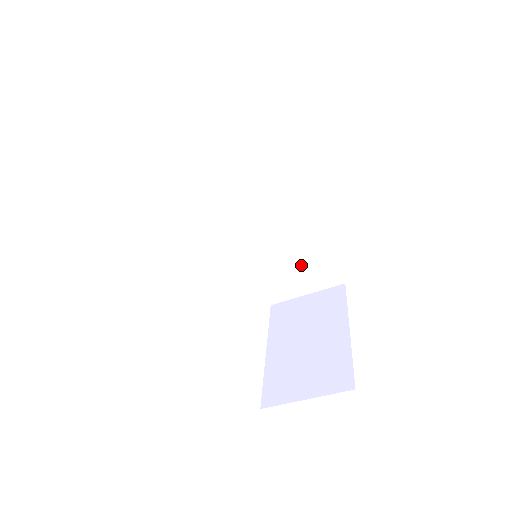
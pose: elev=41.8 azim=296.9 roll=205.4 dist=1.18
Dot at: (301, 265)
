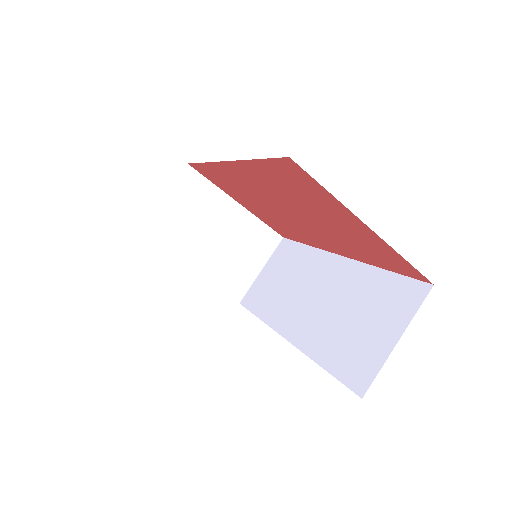
Dot at: (369, 311)
